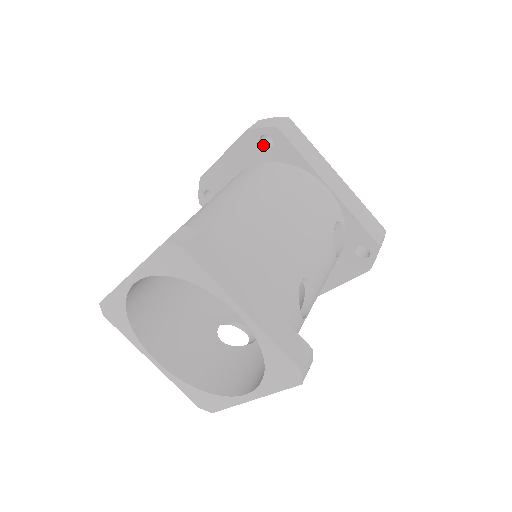
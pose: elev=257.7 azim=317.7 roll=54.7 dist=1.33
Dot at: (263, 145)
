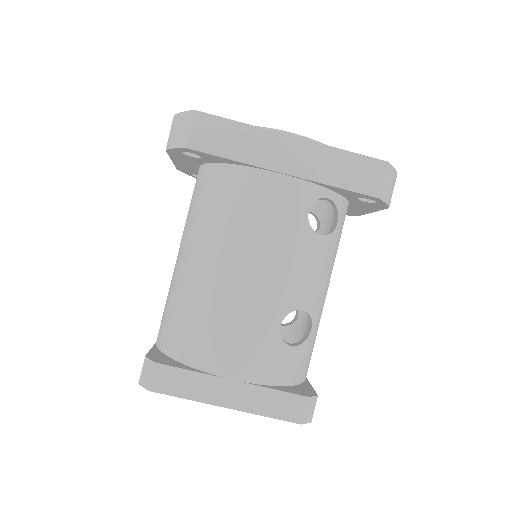
Dot at: occluded
